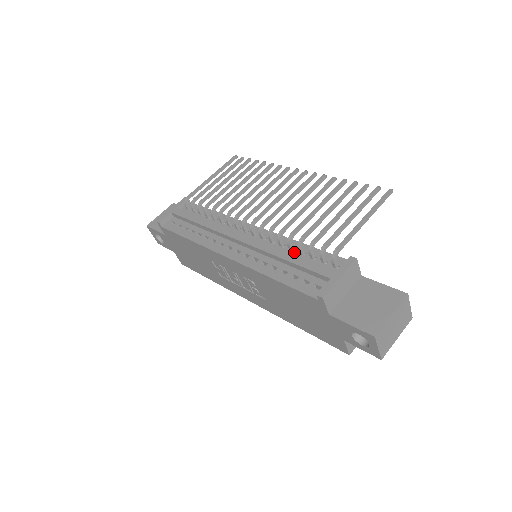
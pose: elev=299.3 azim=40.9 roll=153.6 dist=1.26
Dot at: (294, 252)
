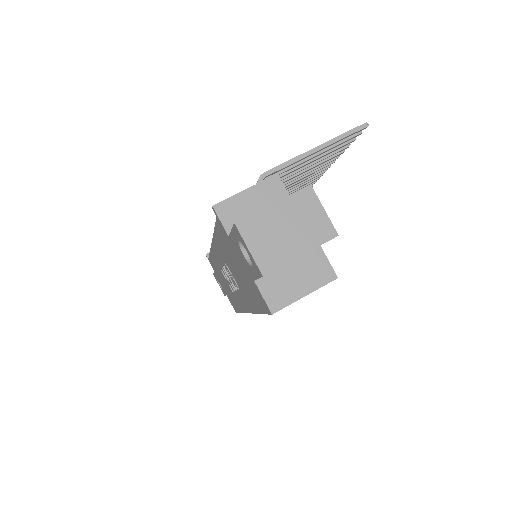
Dot at: occluded
